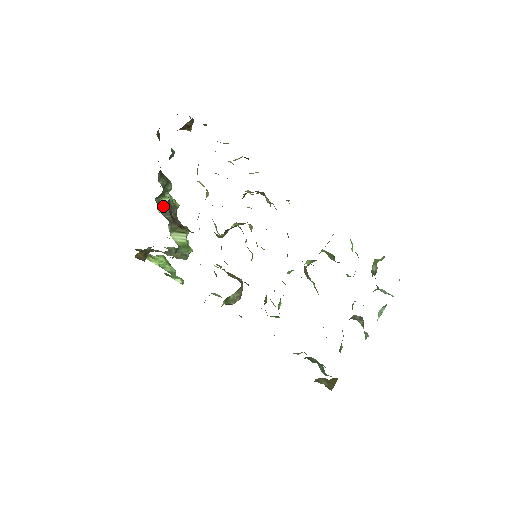
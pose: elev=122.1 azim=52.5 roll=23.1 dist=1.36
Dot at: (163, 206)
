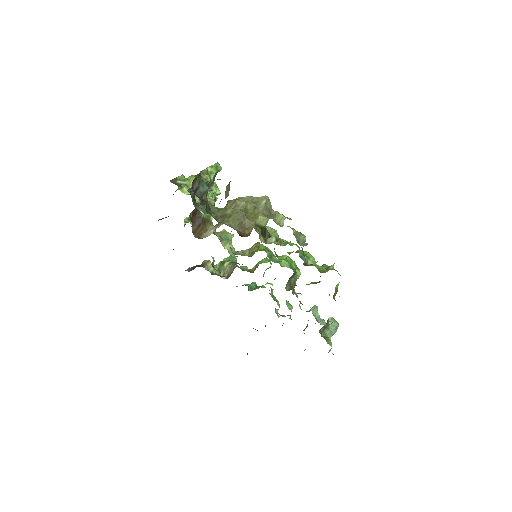
Dot at: occluded
